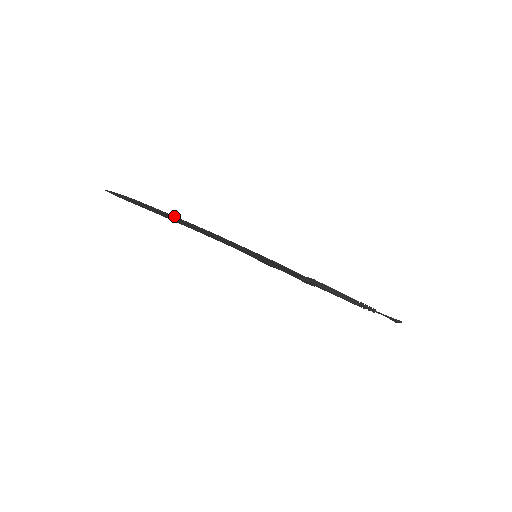
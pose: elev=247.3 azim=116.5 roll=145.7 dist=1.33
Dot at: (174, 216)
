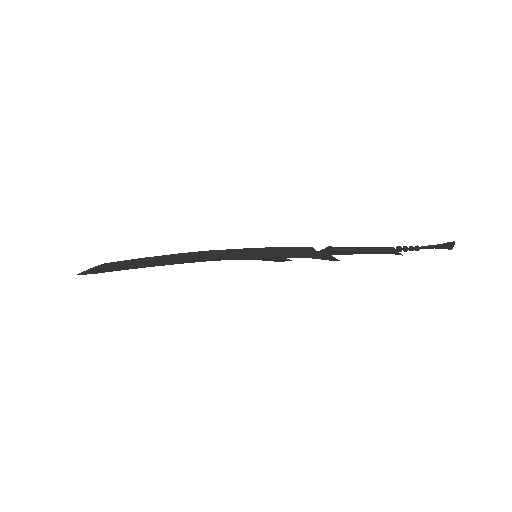
Dot at: (151, 257)
